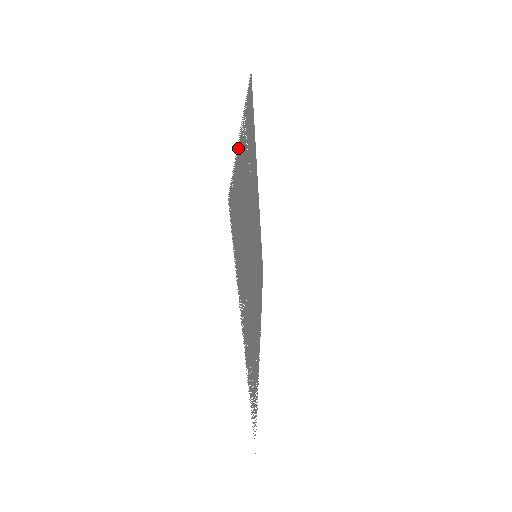
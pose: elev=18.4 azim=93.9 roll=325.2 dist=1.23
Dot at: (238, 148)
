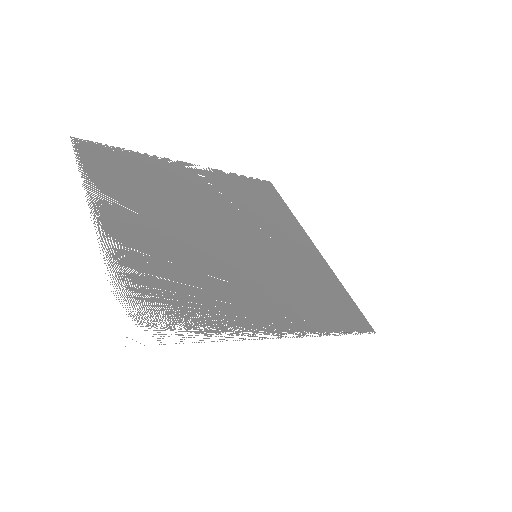
Dot at: (142, 155)
